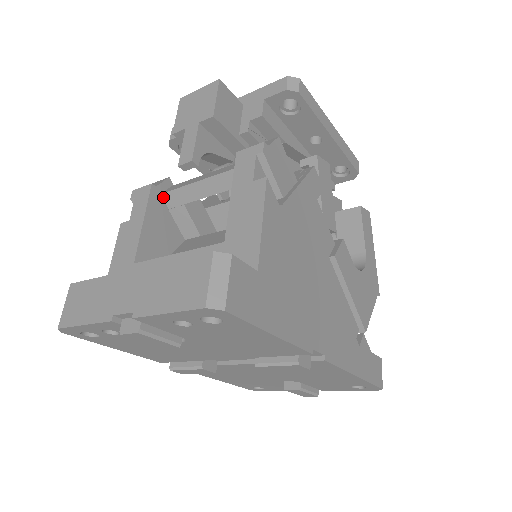
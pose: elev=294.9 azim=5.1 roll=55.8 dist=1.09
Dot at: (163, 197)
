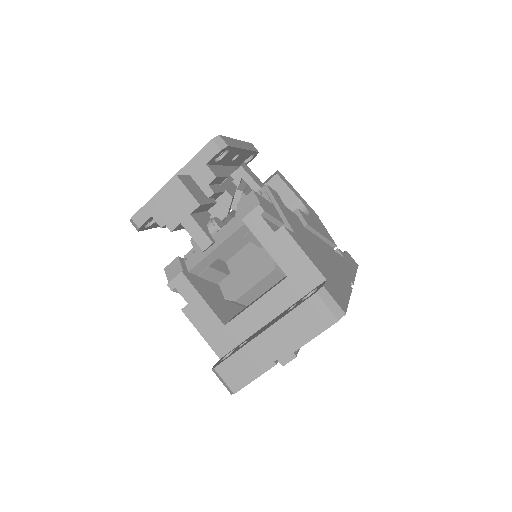
Dot at: (191, 272)
